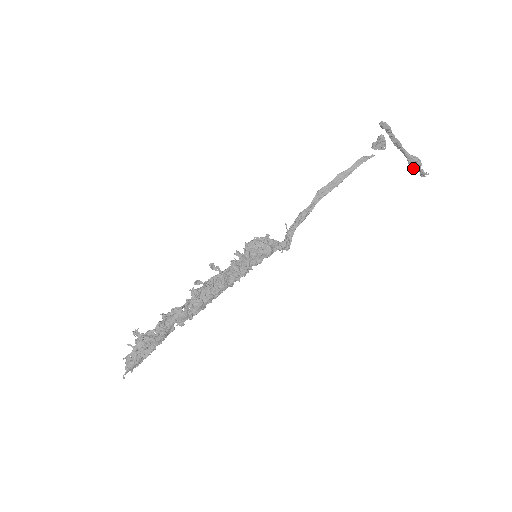
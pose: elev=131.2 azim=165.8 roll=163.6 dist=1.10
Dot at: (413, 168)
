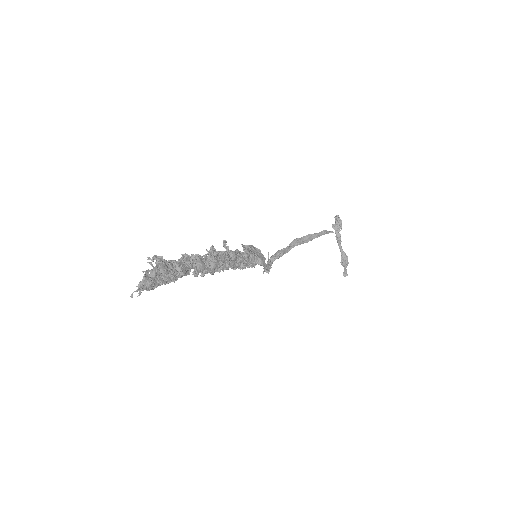
Dot at: (343, 263)
